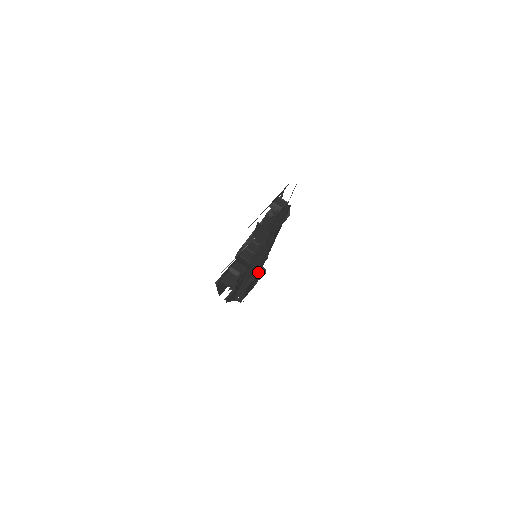
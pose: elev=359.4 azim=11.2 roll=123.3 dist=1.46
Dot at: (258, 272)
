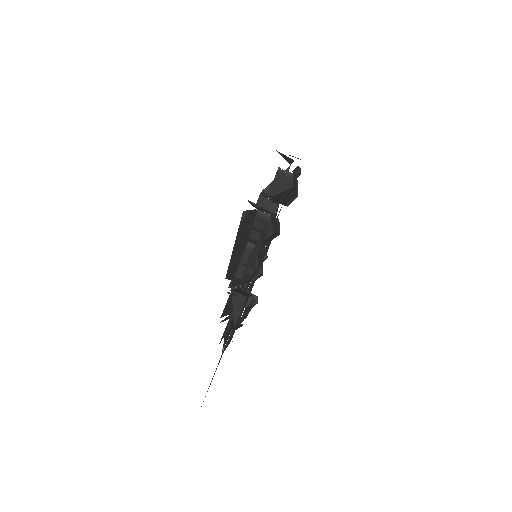
Dot at: (251, 294)
